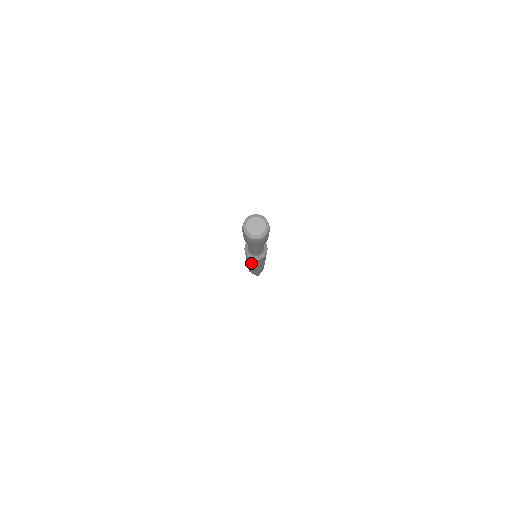
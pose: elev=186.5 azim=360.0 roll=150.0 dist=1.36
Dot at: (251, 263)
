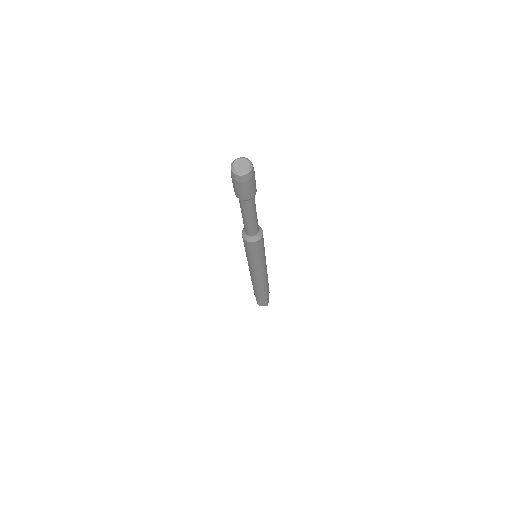
Dot at: (254, 258)
